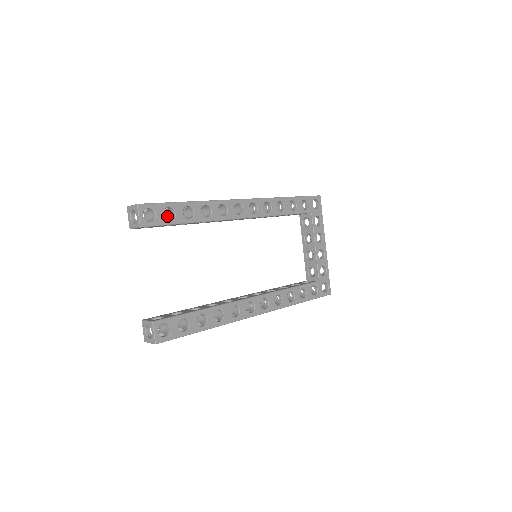
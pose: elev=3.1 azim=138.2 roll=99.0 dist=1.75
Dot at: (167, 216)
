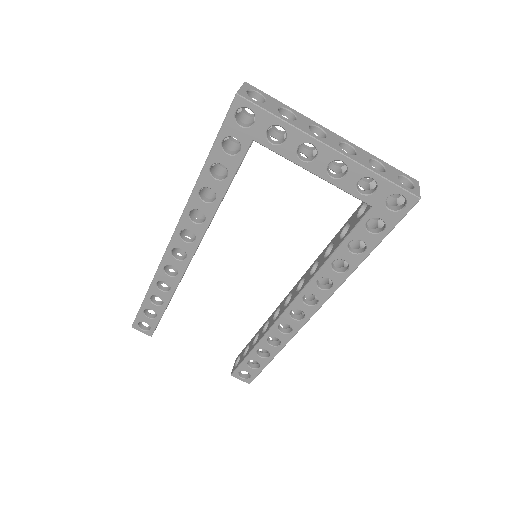
Dot at: occluded
